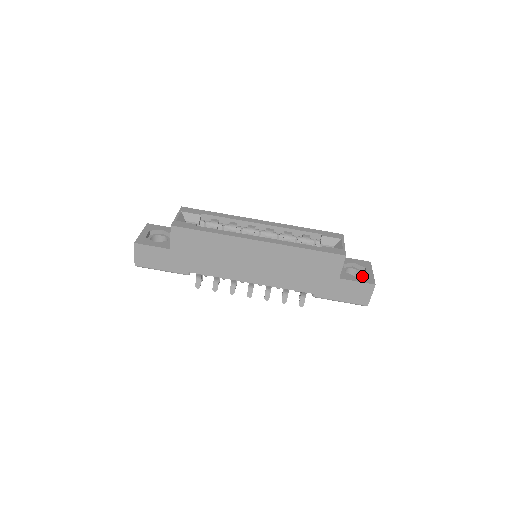
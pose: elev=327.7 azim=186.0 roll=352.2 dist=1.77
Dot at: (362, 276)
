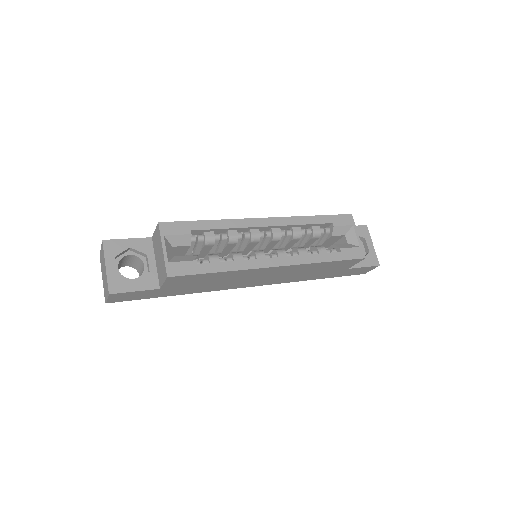
Dot at: (366, 256)
